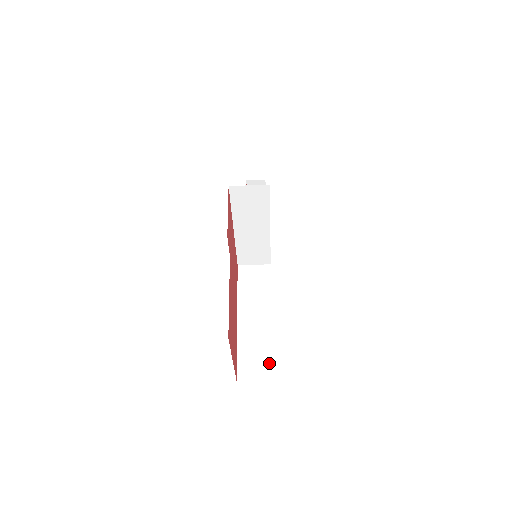
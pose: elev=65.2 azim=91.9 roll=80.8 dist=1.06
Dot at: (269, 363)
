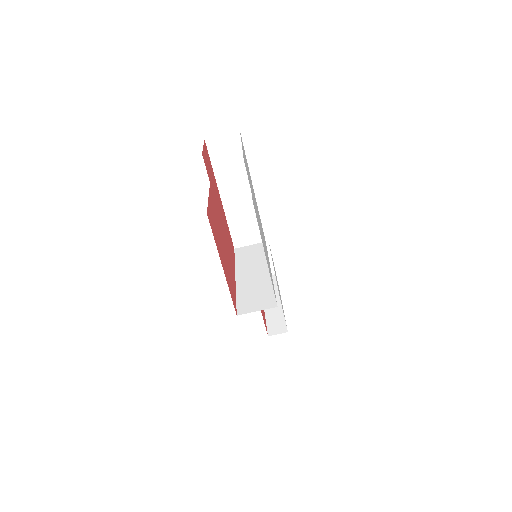
Dot at: (270, 297)
